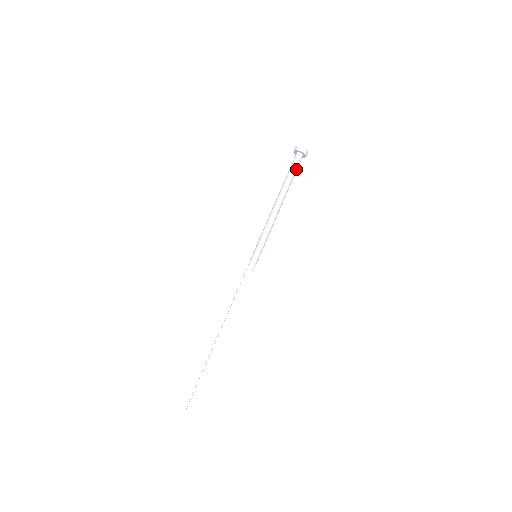
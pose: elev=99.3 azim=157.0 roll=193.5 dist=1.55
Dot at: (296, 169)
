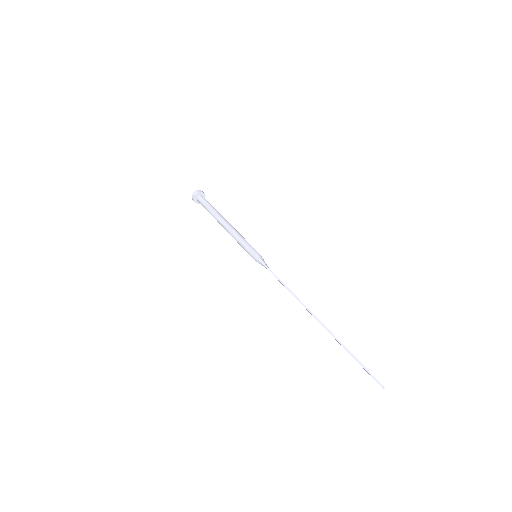
Dot at: occluded
